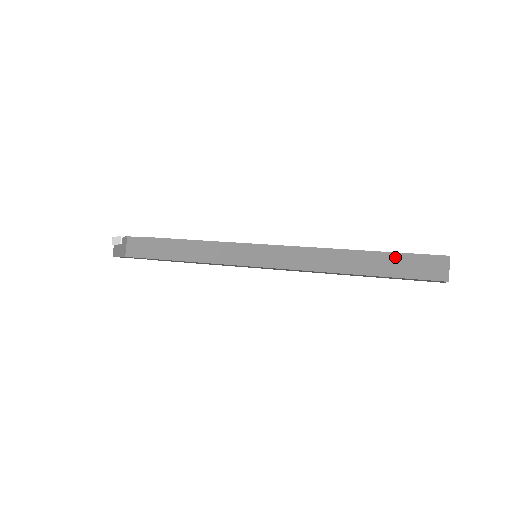
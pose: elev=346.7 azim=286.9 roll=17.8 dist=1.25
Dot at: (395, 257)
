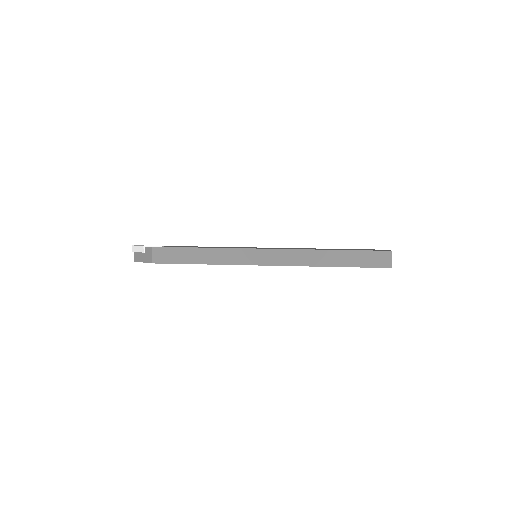
Dot at: (357, 253)
